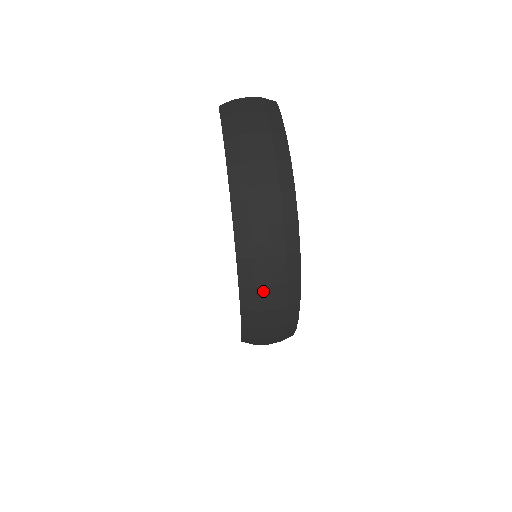
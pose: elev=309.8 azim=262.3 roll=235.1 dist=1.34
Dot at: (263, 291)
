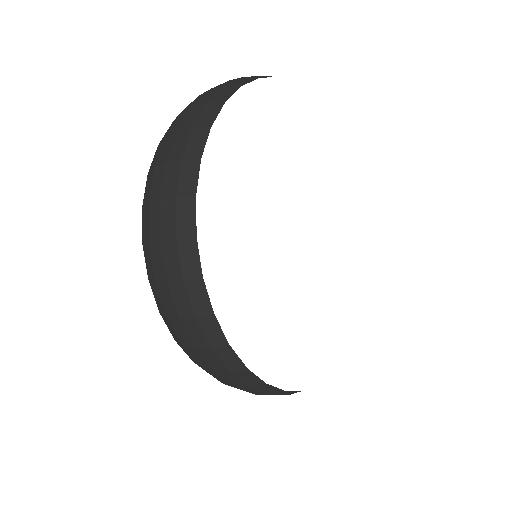
Dot at: (169, 139)
